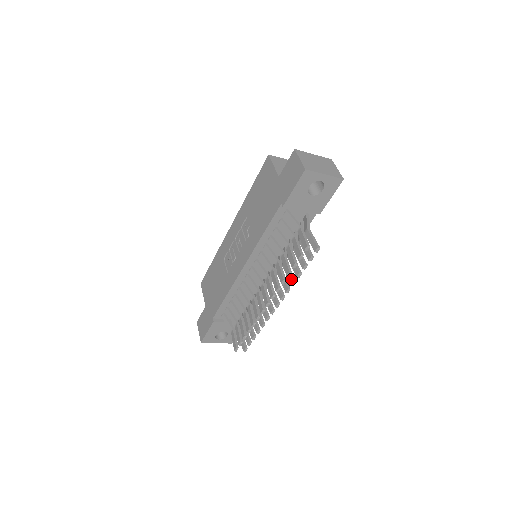
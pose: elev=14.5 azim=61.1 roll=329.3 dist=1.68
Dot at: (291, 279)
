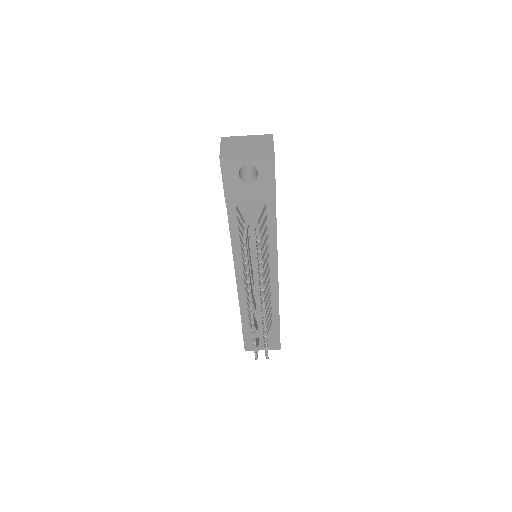
Dot at: occluded
